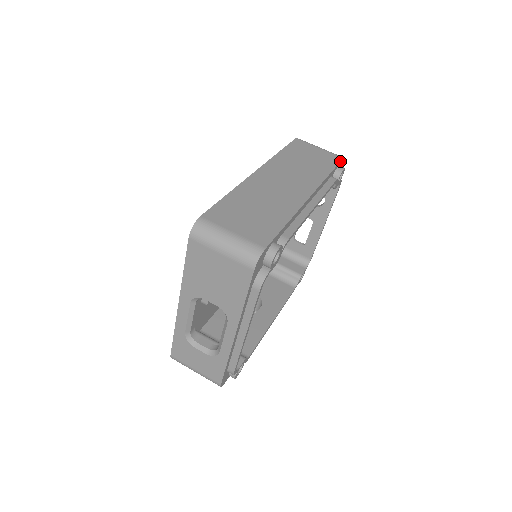
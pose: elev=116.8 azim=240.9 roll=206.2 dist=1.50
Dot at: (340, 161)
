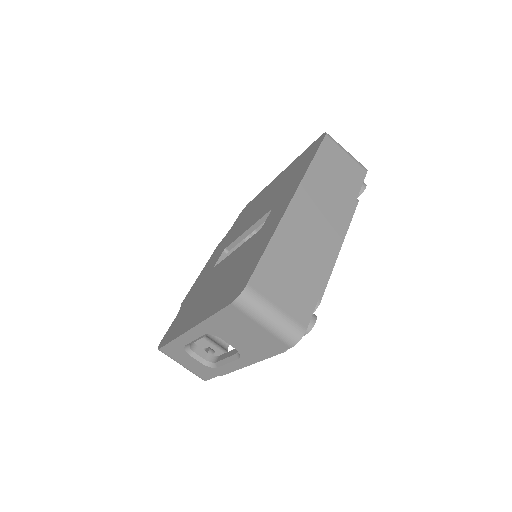
Dot at: occluded
